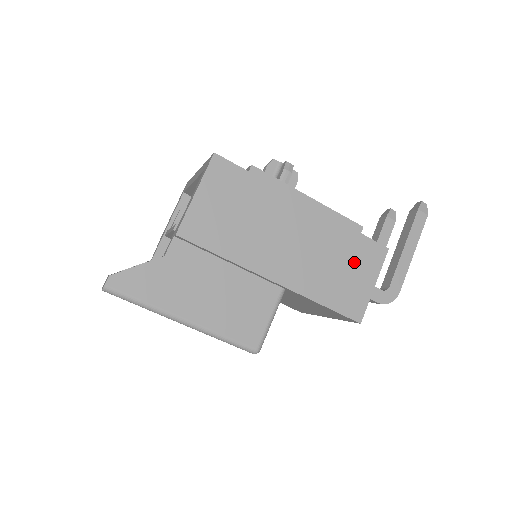
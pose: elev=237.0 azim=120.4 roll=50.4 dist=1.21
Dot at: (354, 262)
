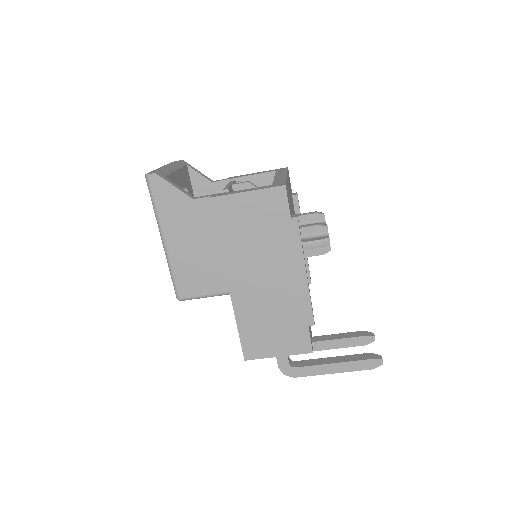
Dot at: (284, 332)
